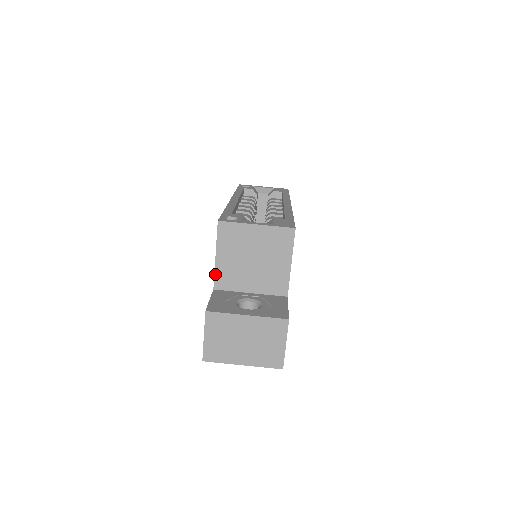
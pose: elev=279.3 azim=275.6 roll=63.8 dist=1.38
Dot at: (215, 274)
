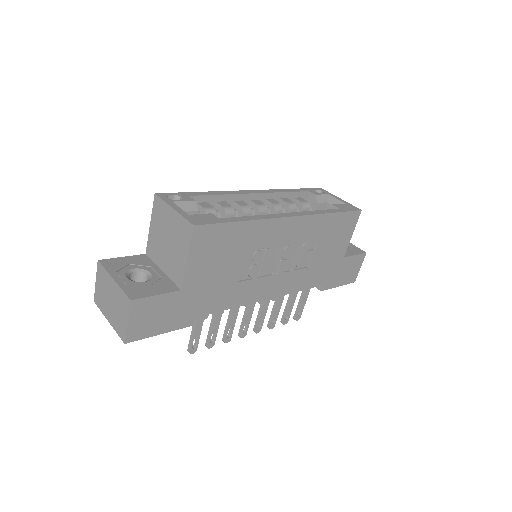
Dot at: (148, 241)
